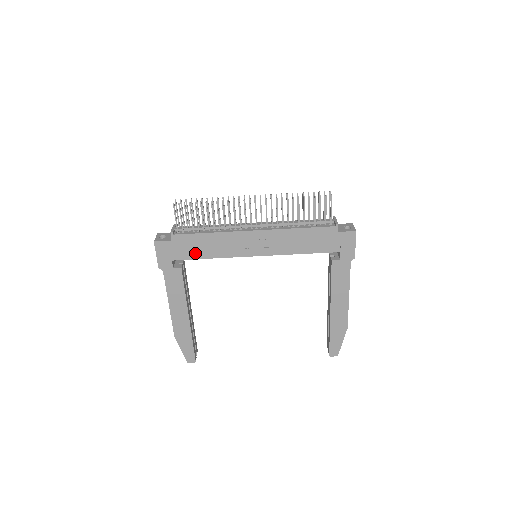
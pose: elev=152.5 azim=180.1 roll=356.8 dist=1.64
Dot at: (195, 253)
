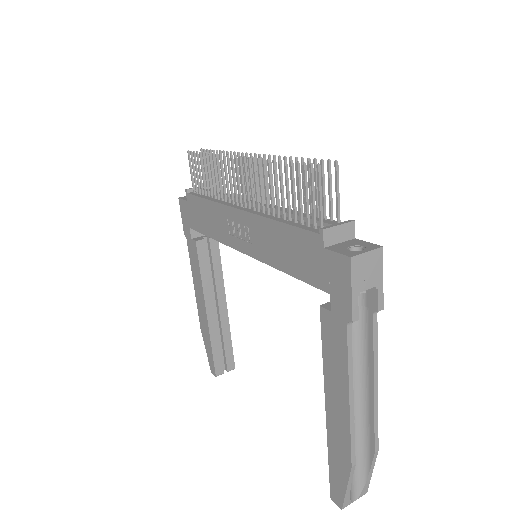
Dot at: (201, 225)
